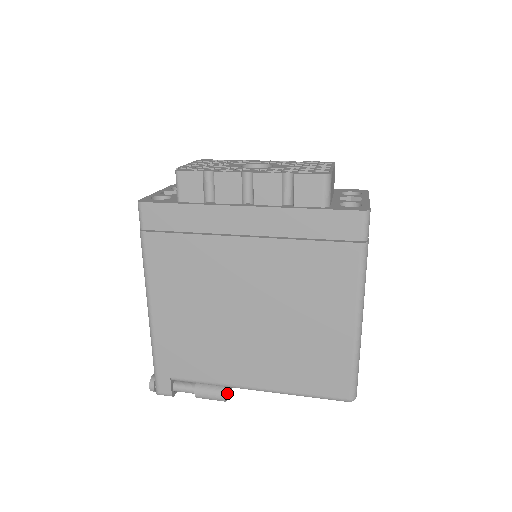
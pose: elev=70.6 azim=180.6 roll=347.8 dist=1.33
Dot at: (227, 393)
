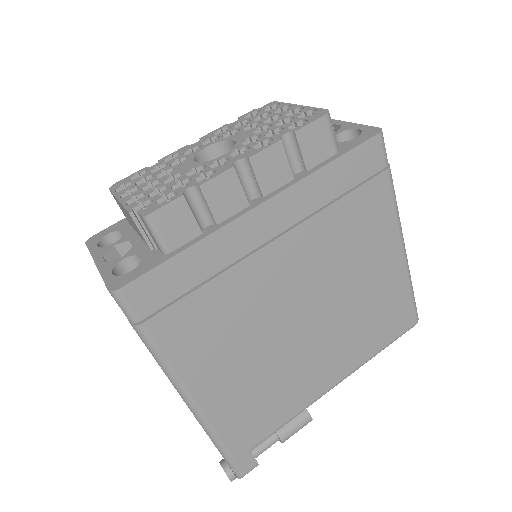
Dot at: occluded
